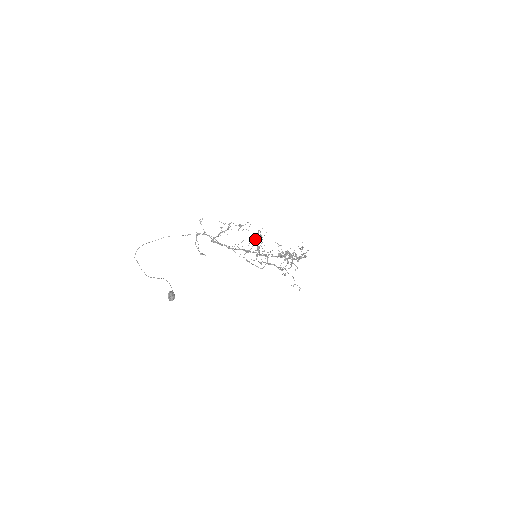
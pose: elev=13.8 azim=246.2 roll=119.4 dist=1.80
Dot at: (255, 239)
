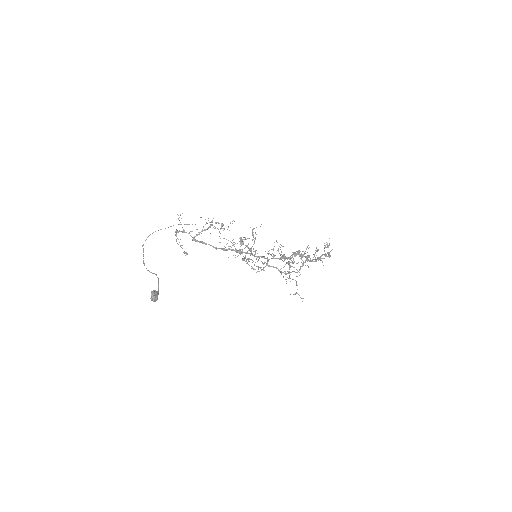
Dot at: (239, 241)
